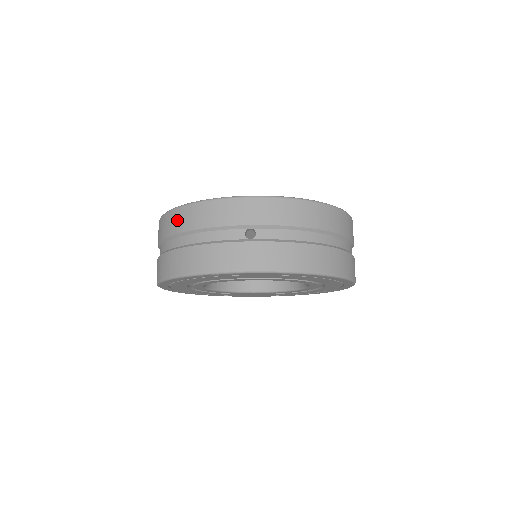
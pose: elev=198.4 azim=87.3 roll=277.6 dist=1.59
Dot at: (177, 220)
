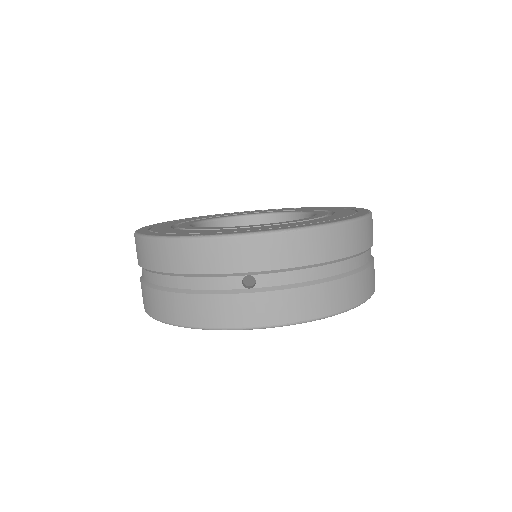
Dot at: (155, 255)
